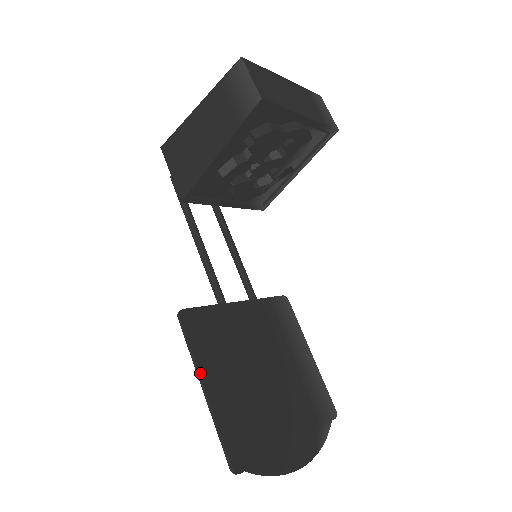
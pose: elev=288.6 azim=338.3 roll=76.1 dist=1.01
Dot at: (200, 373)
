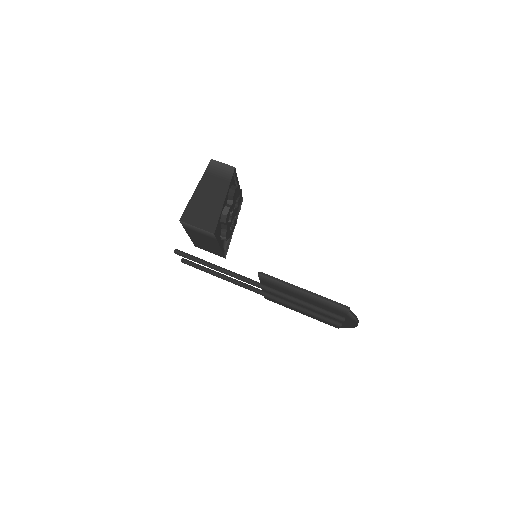
Dot at: (295, 286)
